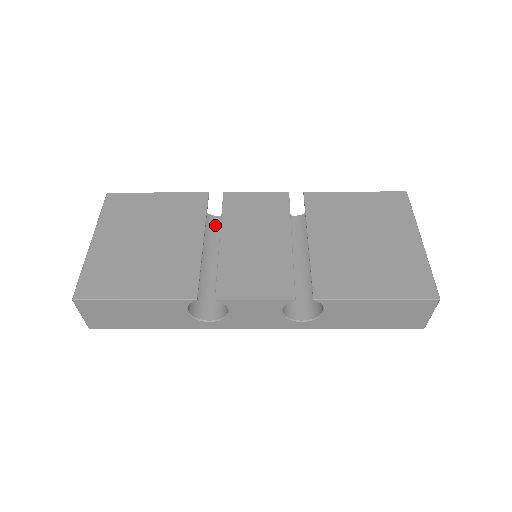
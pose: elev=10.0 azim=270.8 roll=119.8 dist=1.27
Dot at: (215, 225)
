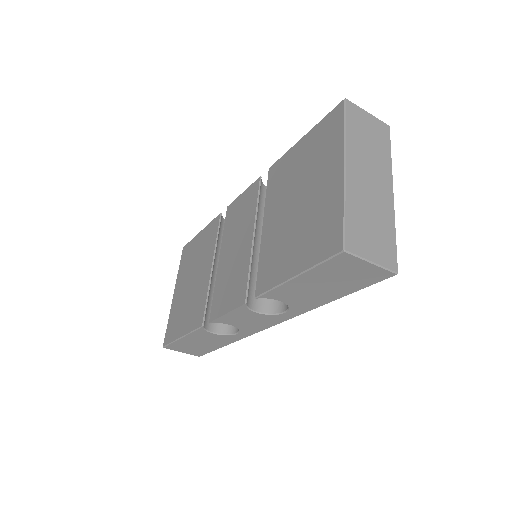
Dot at: occluded
